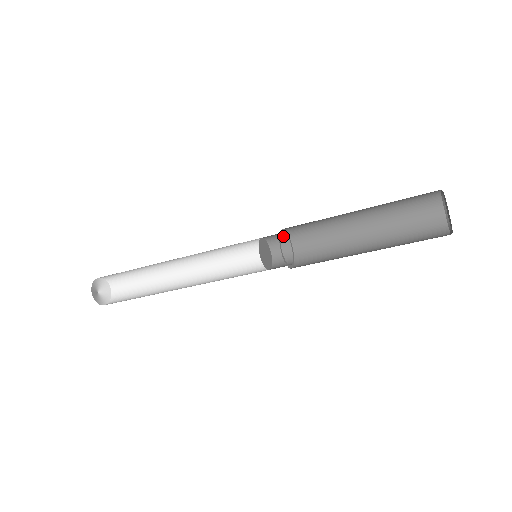
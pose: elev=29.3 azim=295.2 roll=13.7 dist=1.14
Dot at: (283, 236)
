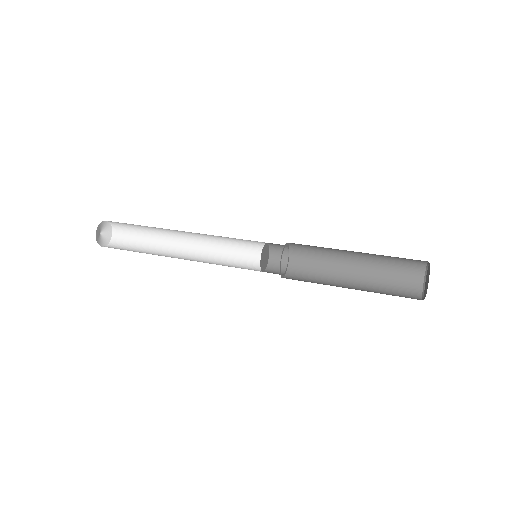
Dot at: occluded
